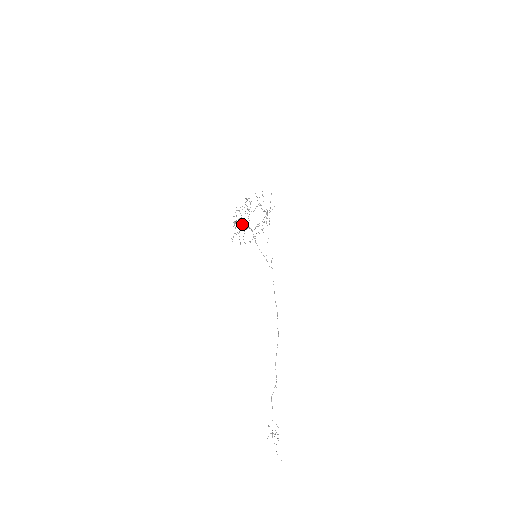
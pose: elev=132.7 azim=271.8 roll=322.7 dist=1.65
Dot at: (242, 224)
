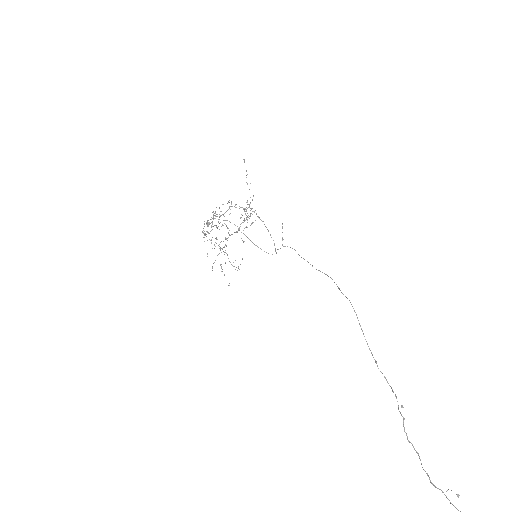
Dot at: occluded
